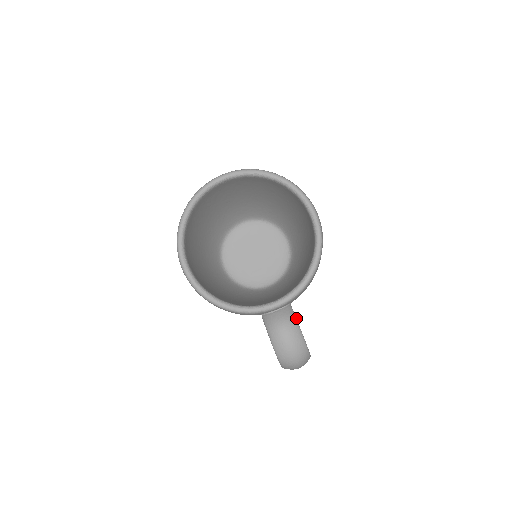
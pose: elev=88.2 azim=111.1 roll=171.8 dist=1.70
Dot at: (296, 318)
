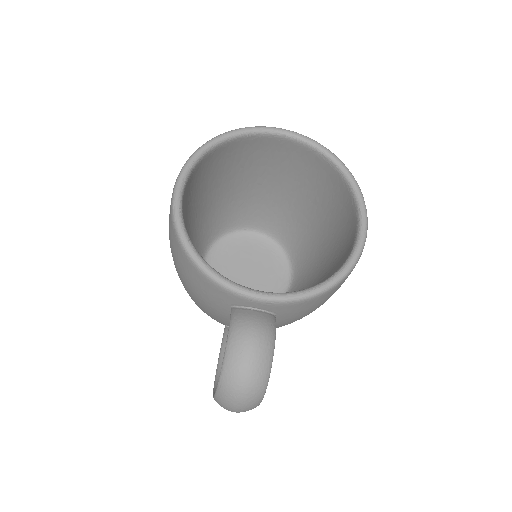
Dot at: occluded
